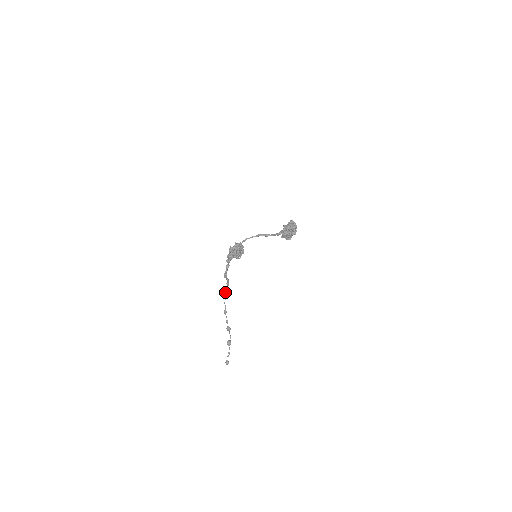
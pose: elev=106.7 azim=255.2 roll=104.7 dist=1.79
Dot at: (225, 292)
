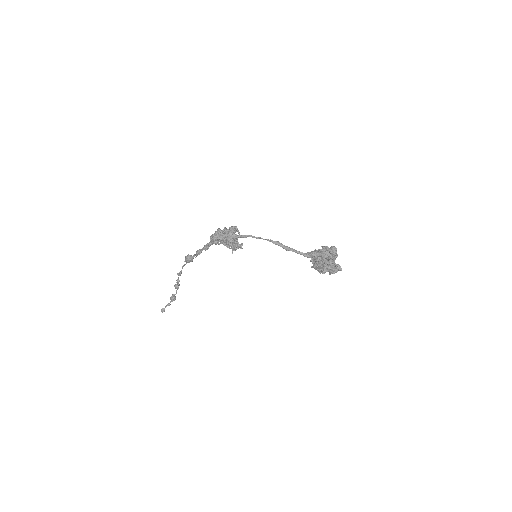
Dot at: (188, 260)
